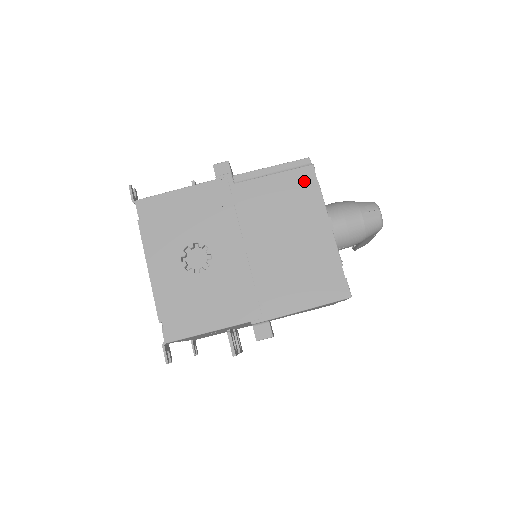
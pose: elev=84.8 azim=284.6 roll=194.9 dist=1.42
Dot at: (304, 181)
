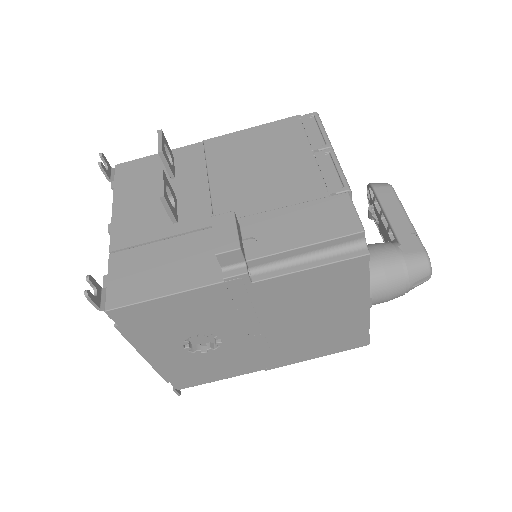
Dot at: (351, 272)
